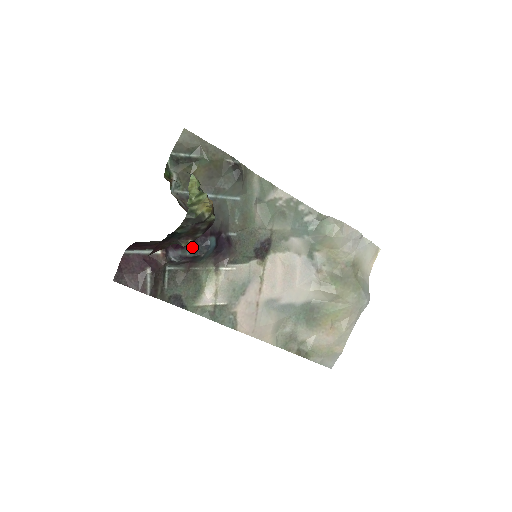
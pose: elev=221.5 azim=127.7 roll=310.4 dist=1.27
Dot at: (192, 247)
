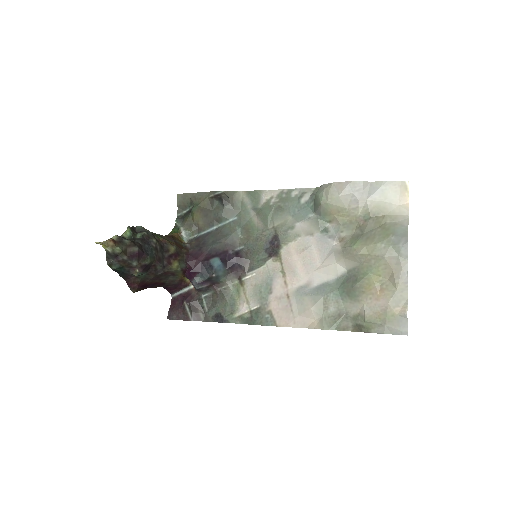
Dot at: (202, 273)
